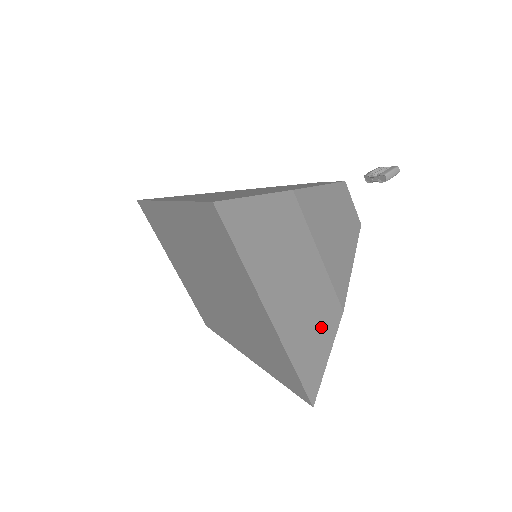
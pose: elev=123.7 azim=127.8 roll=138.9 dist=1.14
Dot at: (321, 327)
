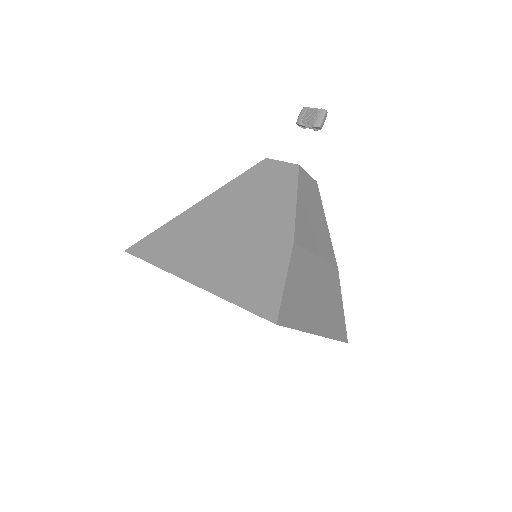
Dot at: (335, 298)
